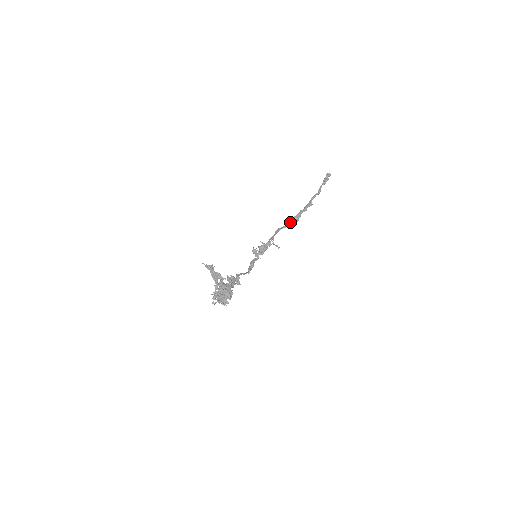
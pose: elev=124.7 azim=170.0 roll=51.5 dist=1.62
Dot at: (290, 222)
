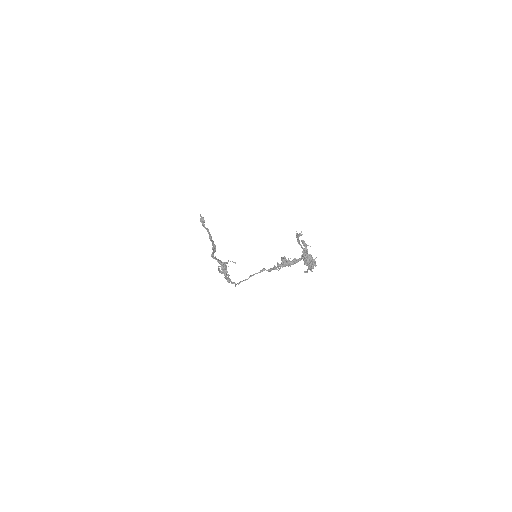
Dot at: (213, 249)
